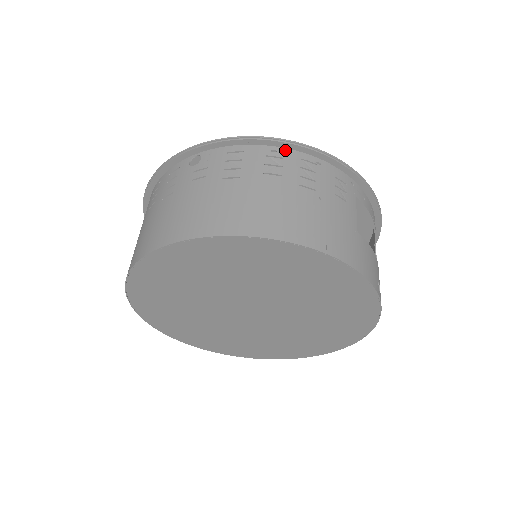
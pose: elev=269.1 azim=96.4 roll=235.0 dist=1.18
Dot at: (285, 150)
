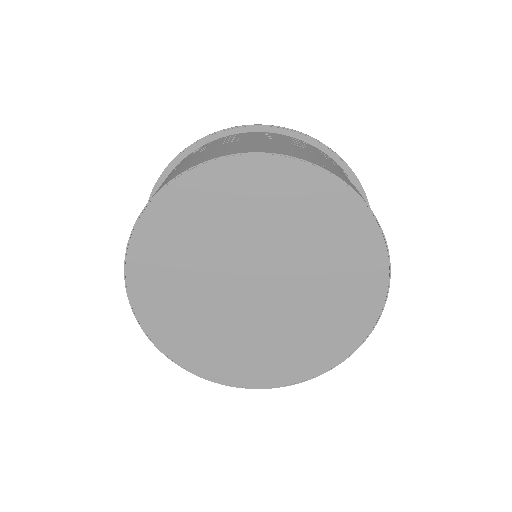
Dot at: (275, 134)
